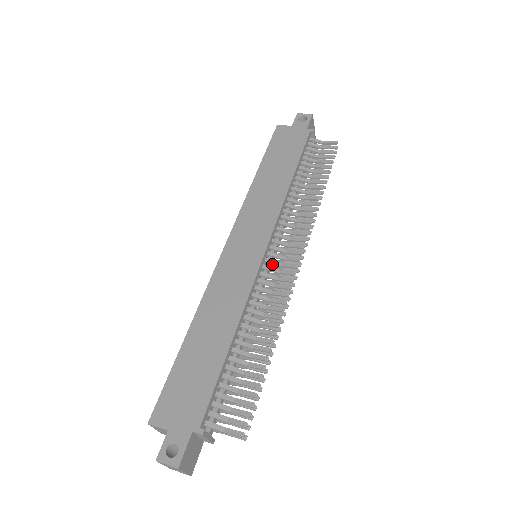
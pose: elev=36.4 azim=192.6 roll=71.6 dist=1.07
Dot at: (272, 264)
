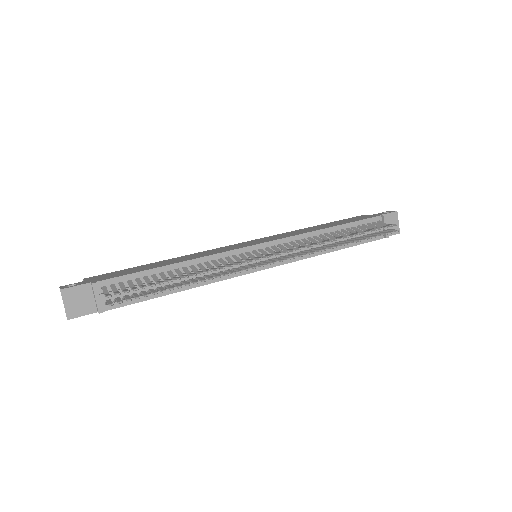
Dot at: (256, 255)
